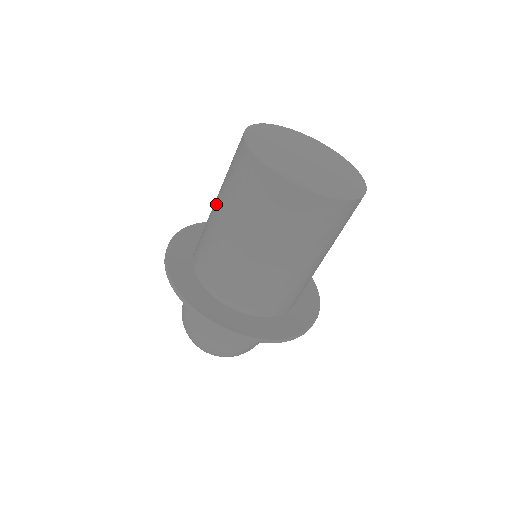
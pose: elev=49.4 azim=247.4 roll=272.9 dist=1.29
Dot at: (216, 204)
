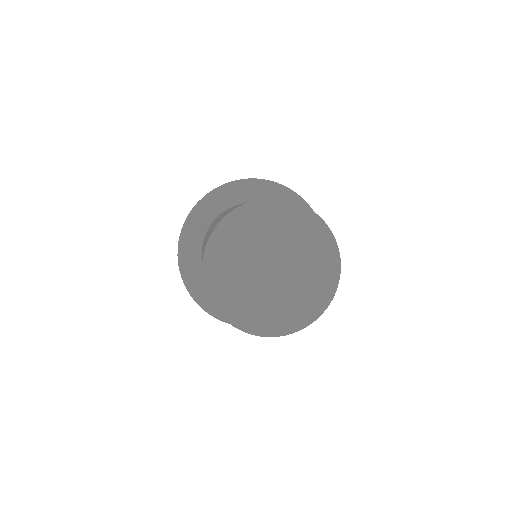
Dot at: occluded
